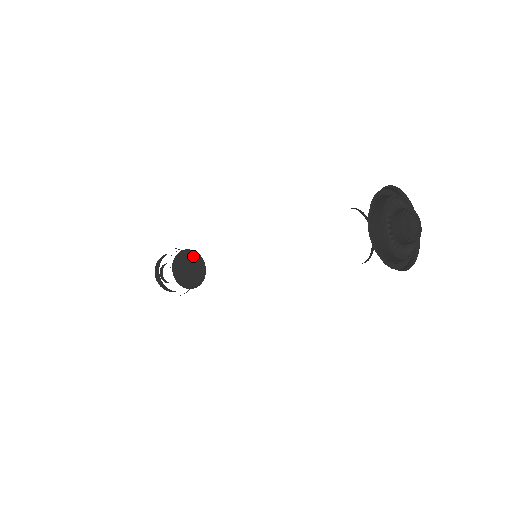
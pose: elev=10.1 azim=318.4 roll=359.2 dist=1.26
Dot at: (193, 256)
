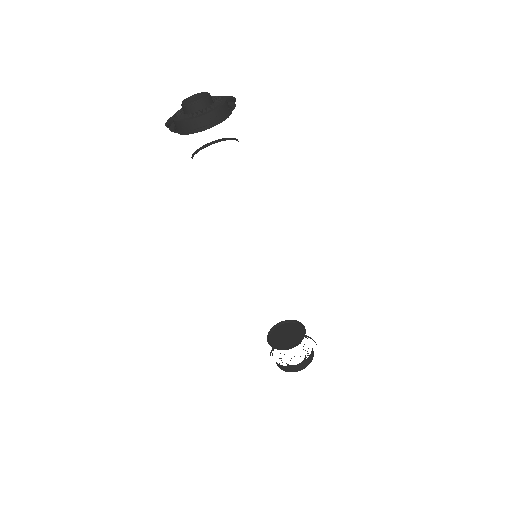
Dot at: (288, 325)
